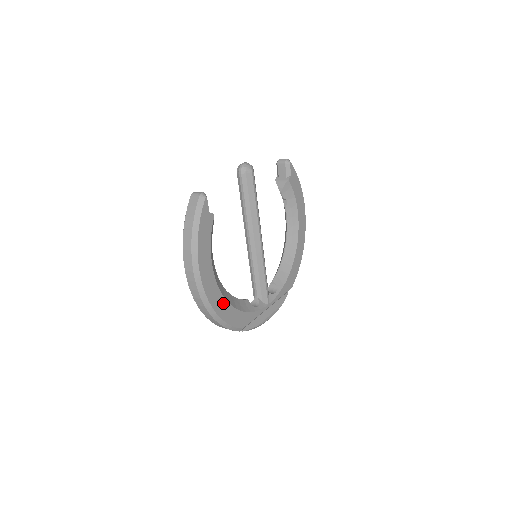
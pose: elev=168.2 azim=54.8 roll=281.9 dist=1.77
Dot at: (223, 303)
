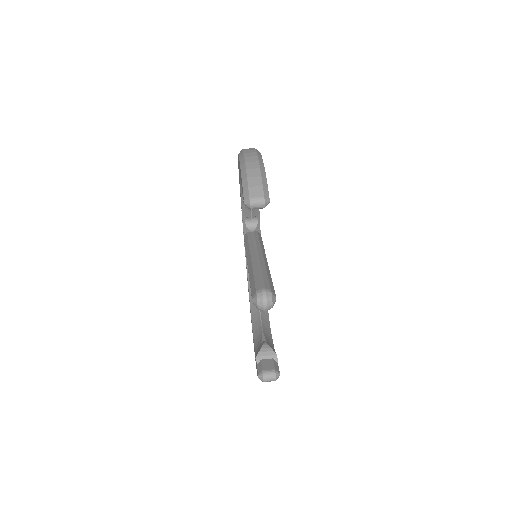
Dot at: occluded
